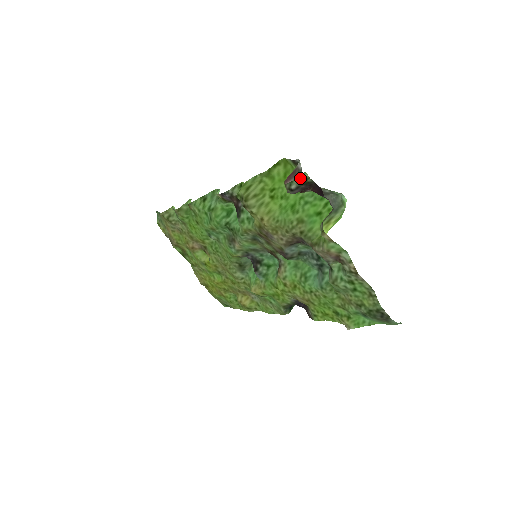
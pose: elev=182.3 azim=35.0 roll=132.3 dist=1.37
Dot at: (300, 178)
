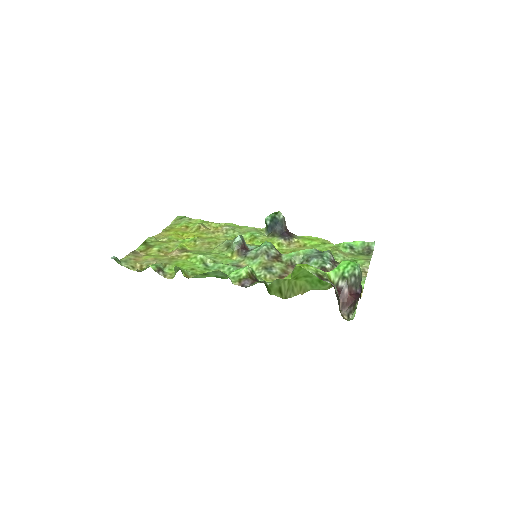
Dot at: (354, 312)
